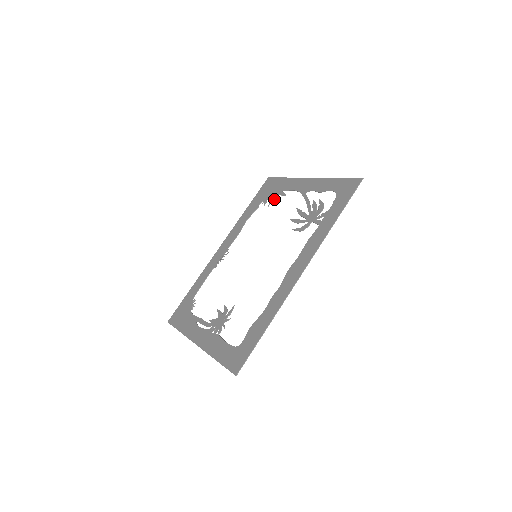
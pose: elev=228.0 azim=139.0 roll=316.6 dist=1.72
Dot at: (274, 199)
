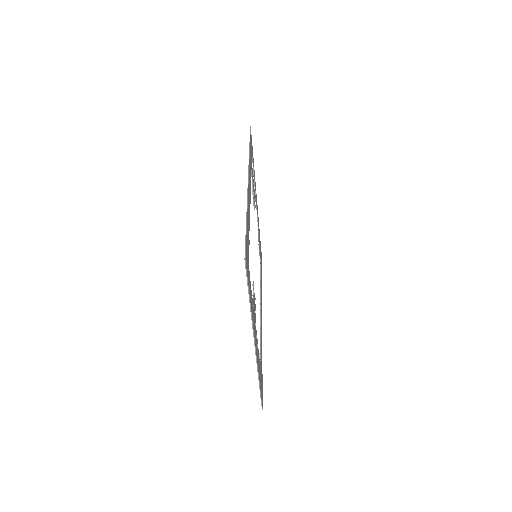
Dot at: (258, 241)
